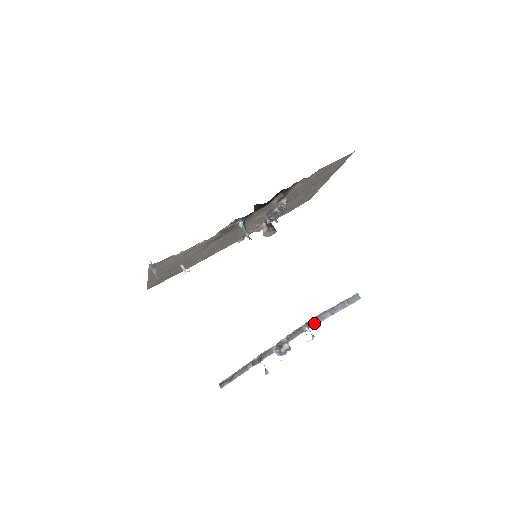
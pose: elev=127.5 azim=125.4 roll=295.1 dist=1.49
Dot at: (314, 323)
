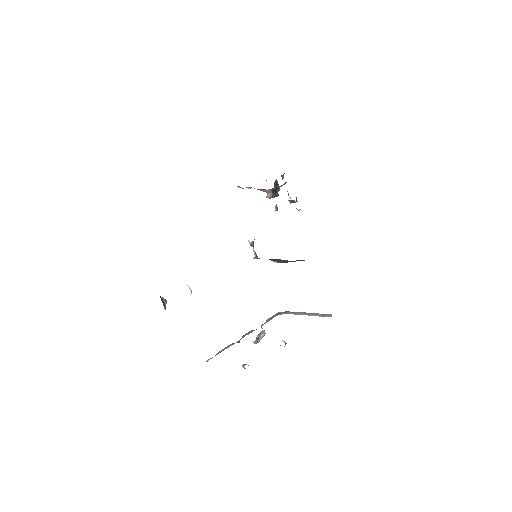
Dot at: (289, 313)
